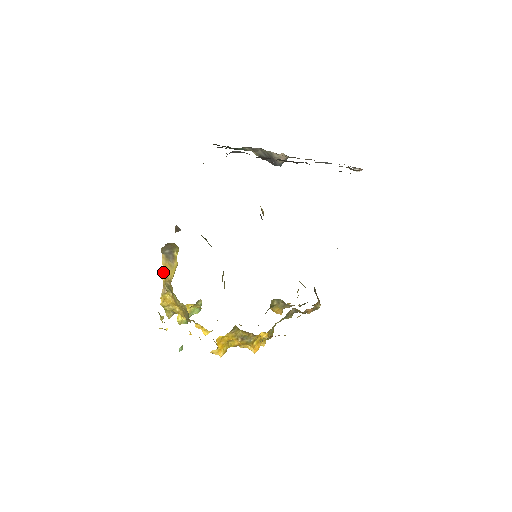
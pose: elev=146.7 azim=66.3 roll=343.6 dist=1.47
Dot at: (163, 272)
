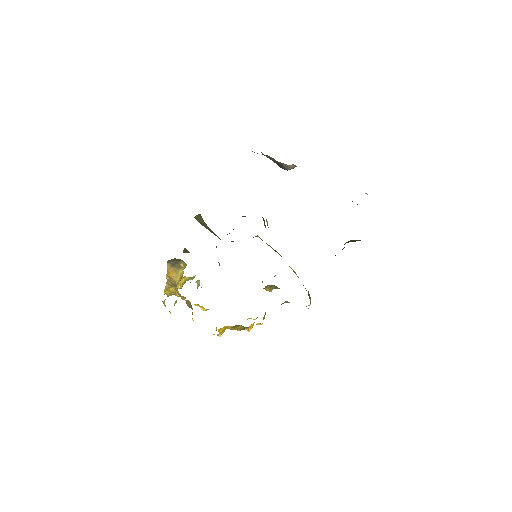
Dot at: (168, 274)
